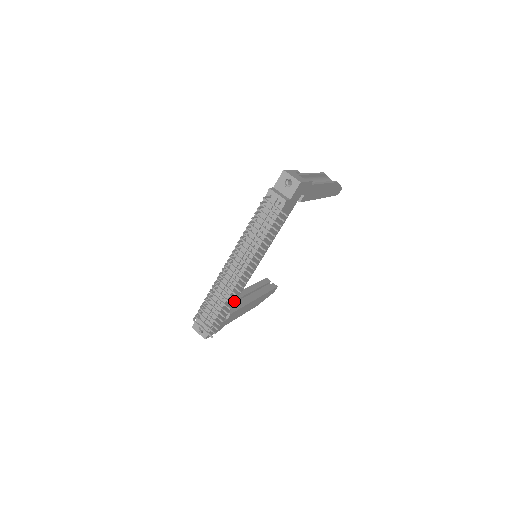
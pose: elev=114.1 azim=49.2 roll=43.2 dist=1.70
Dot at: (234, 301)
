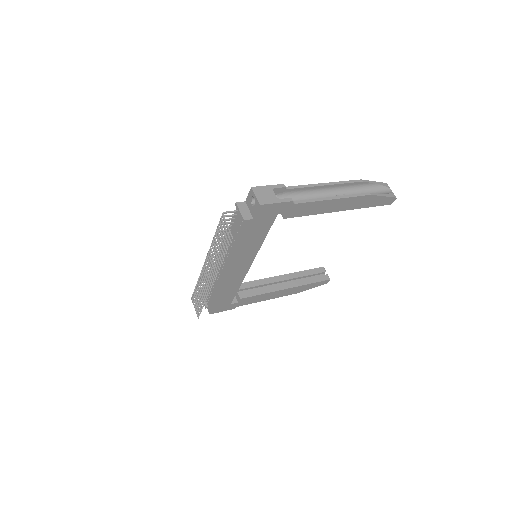
Dot at: (235, 290)
